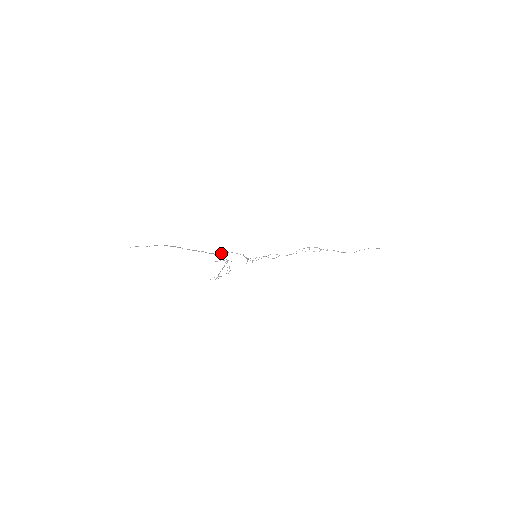
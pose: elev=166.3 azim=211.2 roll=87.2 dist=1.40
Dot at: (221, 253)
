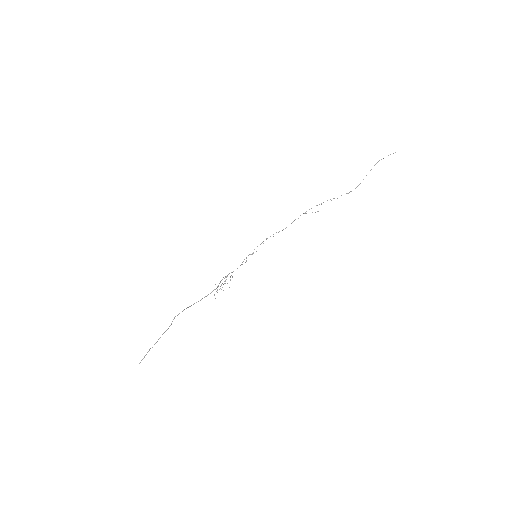
Dot at: (220, 281)
